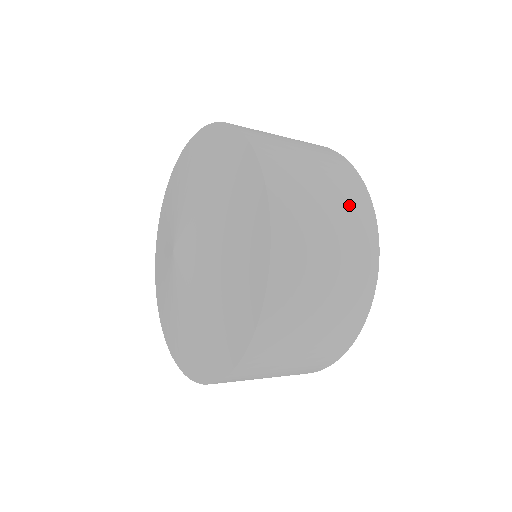
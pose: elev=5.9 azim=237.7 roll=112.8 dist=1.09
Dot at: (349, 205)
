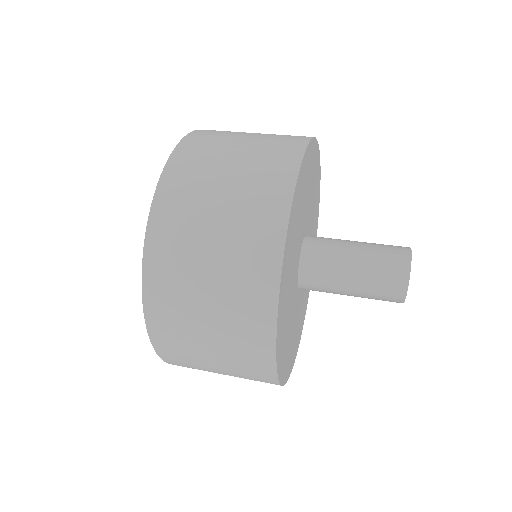
Dot at: (263, 167)
